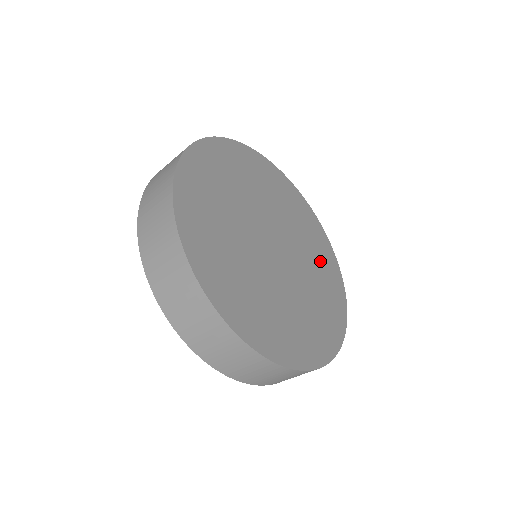
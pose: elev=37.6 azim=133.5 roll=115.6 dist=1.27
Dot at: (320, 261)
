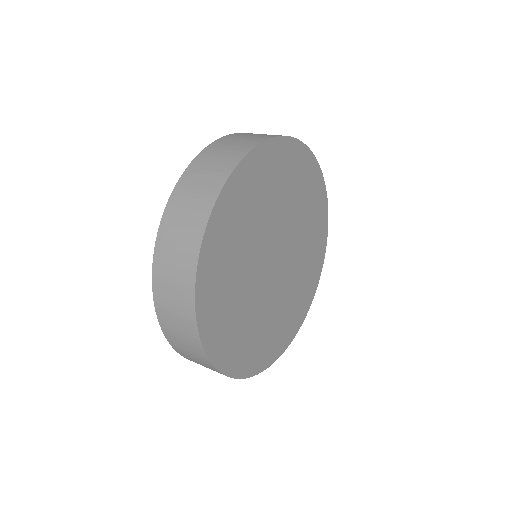
Dot at: (312, 217)
